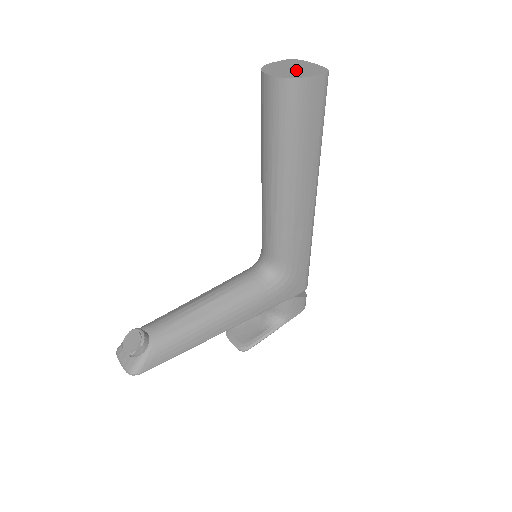
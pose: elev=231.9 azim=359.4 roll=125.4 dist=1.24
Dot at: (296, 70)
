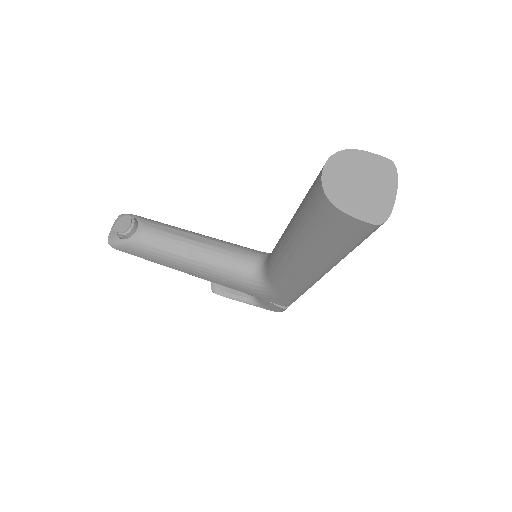
Dot at: (358, 190)
